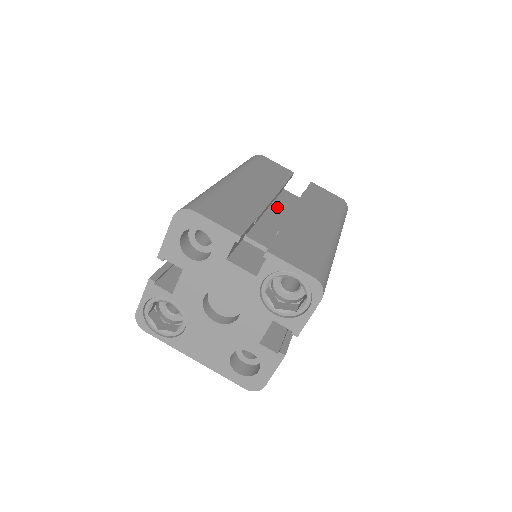
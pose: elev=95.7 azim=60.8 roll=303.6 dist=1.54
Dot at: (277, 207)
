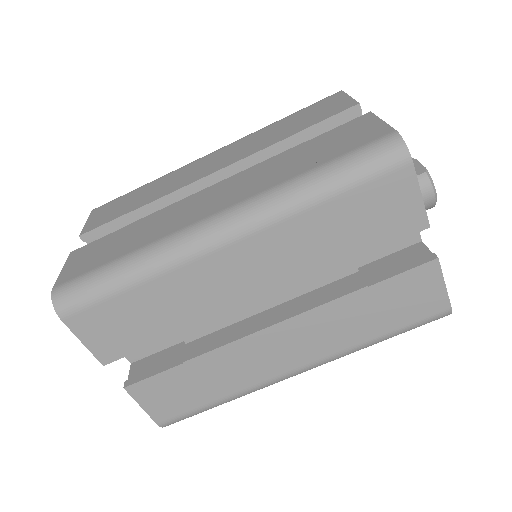
Dot at: occluded
